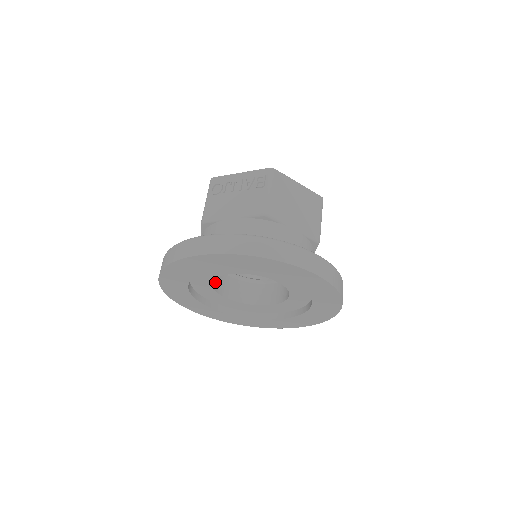
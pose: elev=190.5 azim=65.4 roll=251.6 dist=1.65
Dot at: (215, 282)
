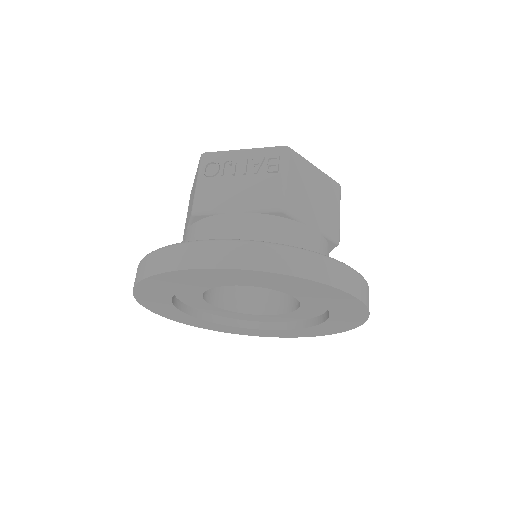
Dot at: occluded
